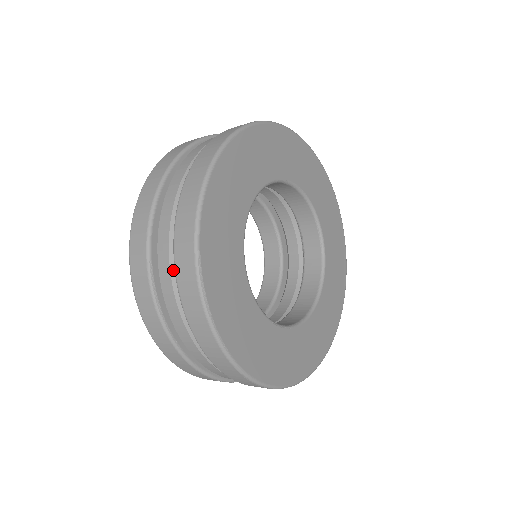
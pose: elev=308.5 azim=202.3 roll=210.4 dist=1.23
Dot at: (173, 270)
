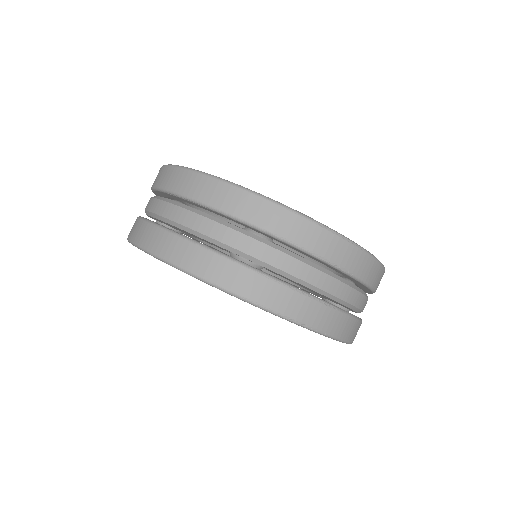
Dot at: (173, 202)
